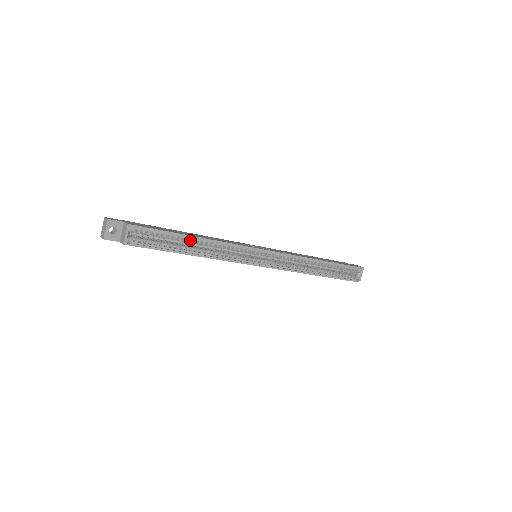
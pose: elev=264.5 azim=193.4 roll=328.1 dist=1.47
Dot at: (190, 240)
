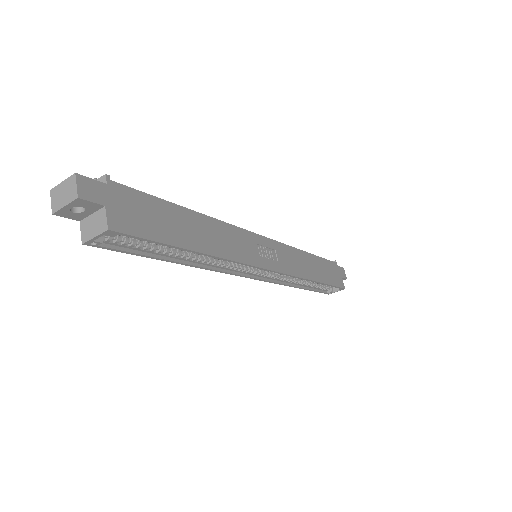
Dot at: (190, 251)
